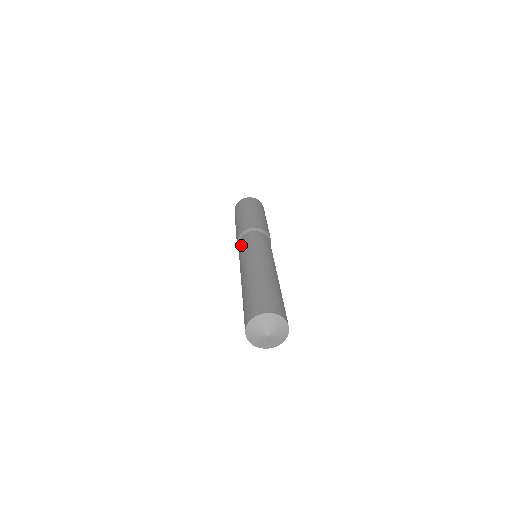
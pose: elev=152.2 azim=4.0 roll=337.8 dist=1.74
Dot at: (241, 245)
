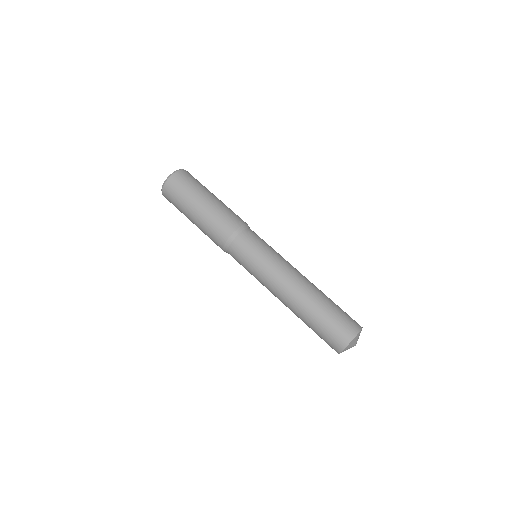
Dot at: occluded
